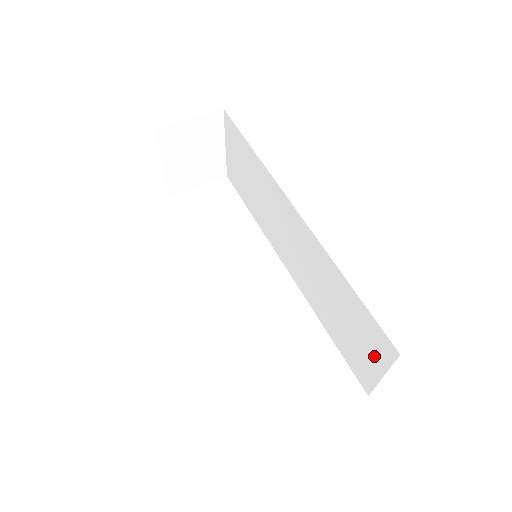
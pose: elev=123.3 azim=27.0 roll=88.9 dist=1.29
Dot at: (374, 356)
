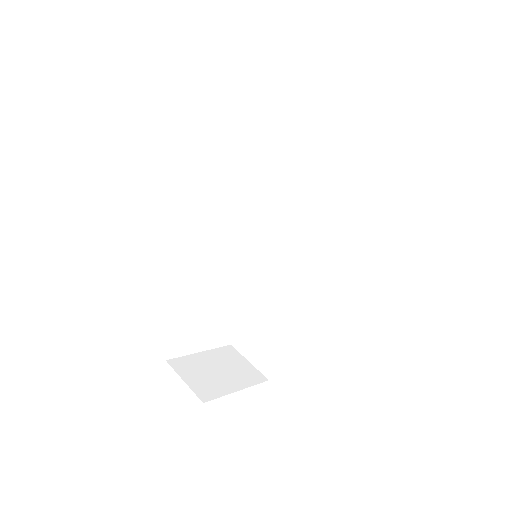
Dot at: occluded
